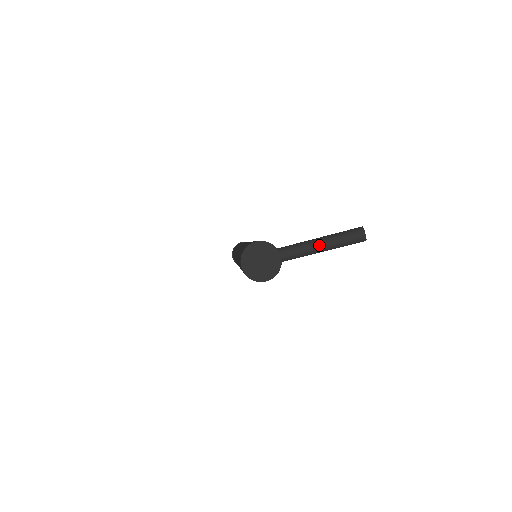
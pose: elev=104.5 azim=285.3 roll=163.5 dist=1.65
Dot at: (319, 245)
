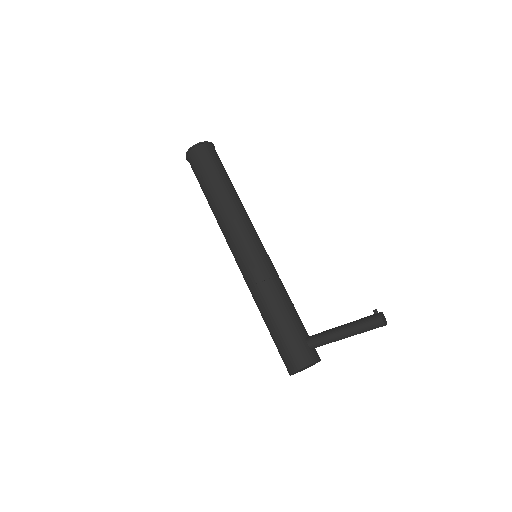
Dot at: occluded
